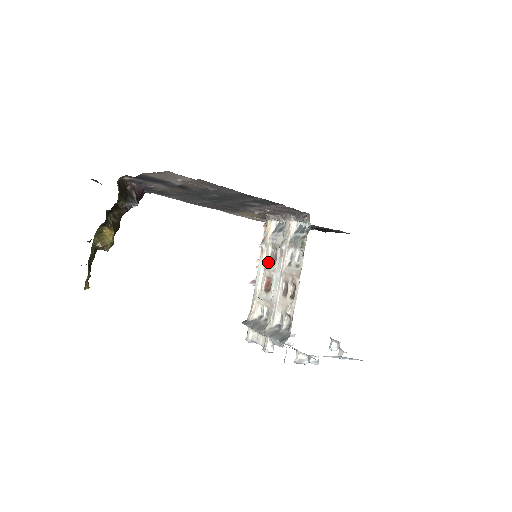
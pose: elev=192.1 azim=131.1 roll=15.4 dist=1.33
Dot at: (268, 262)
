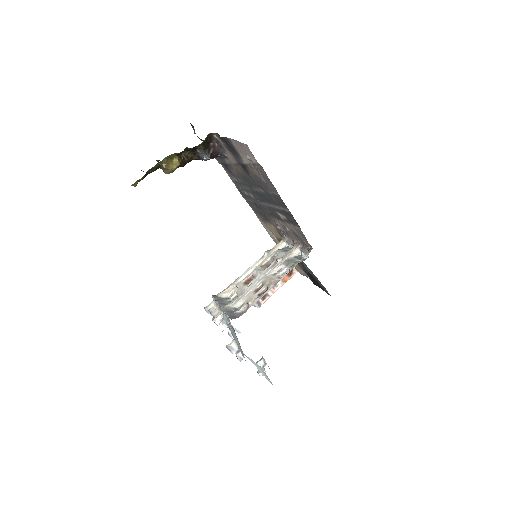
Dot at: (261, 266)
